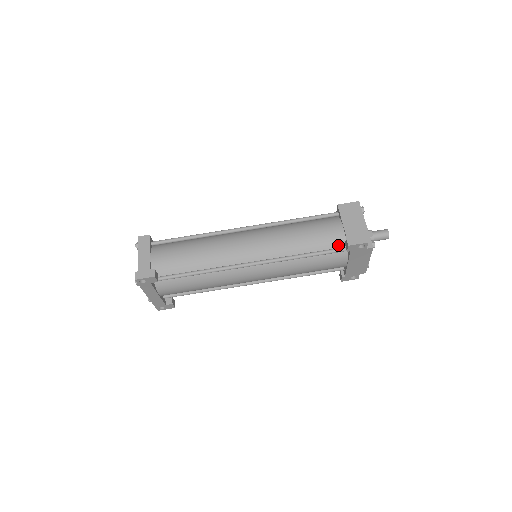
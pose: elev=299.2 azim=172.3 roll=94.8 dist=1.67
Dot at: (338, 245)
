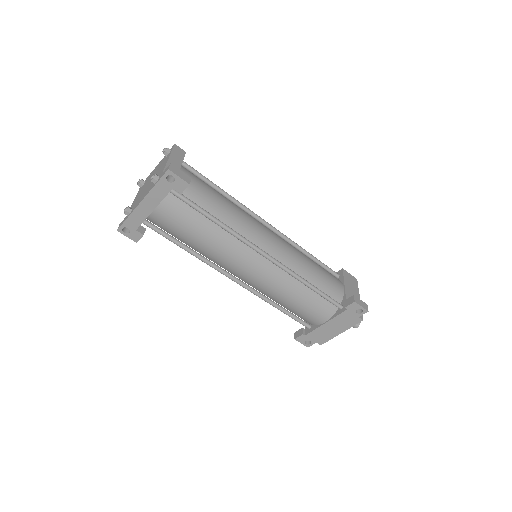
Dot at: (335, 298)
